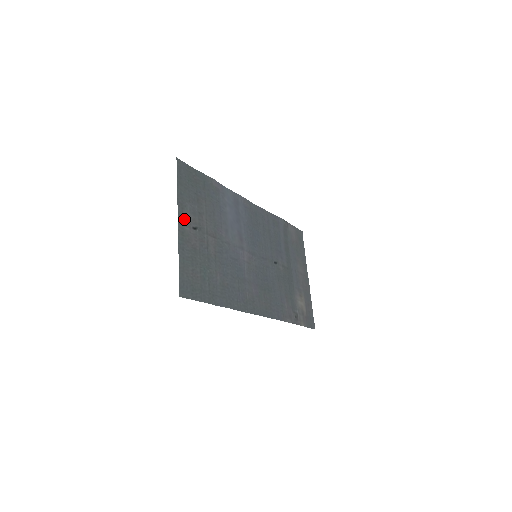
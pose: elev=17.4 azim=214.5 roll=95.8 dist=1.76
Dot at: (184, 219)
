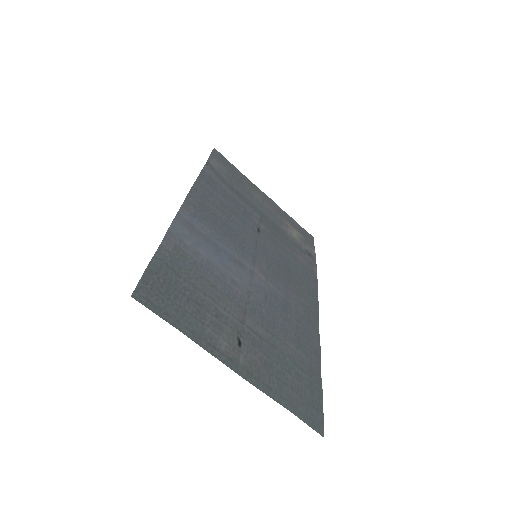
Dot at: (229, 355)
